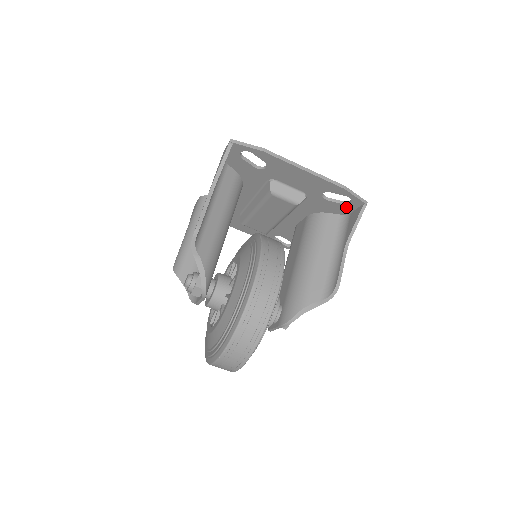
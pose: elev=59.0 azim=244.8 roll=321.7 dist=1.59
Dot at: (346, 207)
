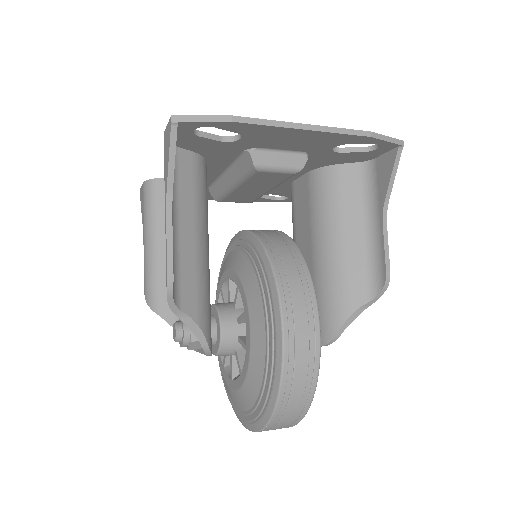
Dot at: (369, 154)
